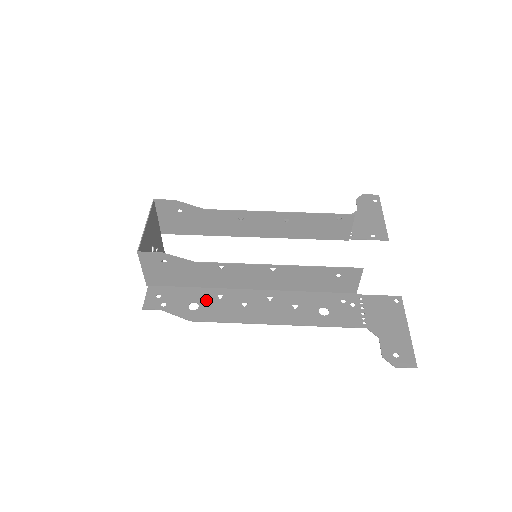
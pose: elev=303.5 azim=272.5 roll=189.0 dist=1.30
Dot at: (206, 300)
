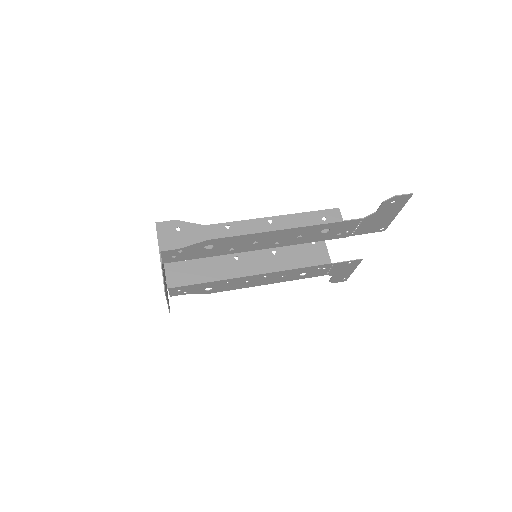
Dot at: (219, 248)
